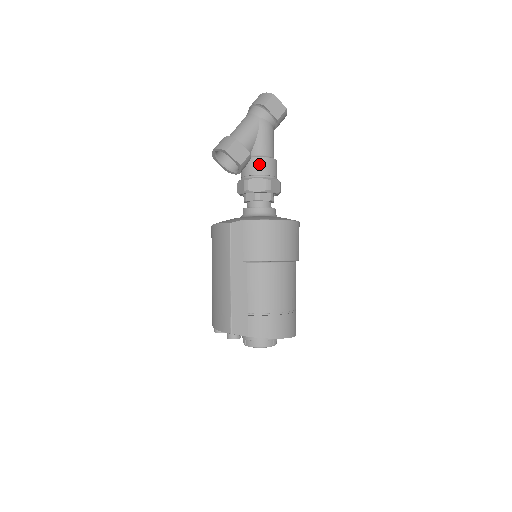
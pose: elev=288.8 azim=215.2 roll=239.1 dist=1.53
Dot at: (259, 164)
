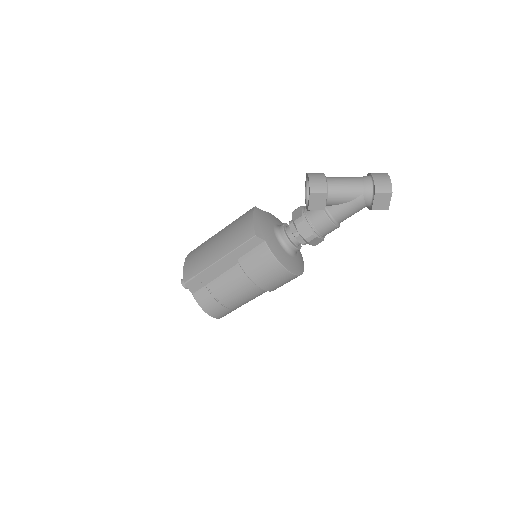
Dot at: (322, 220)
